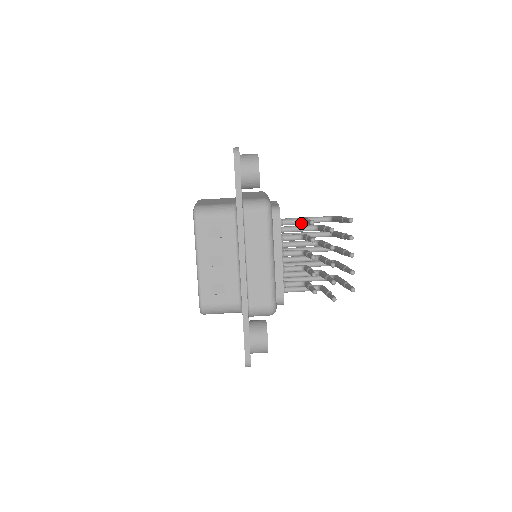
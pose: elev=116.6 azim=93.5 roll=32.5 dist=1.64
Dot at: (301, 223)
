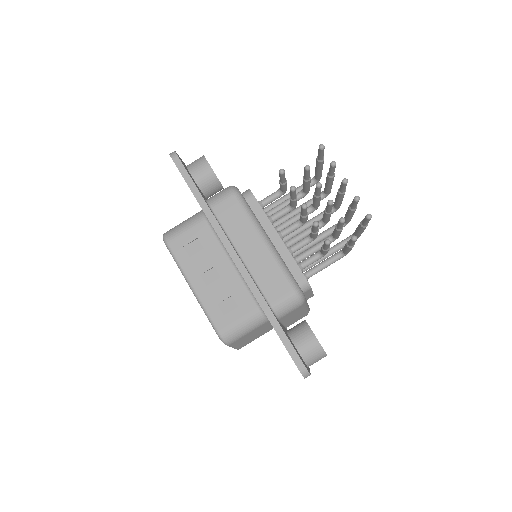
Dot at: (281, 193)
